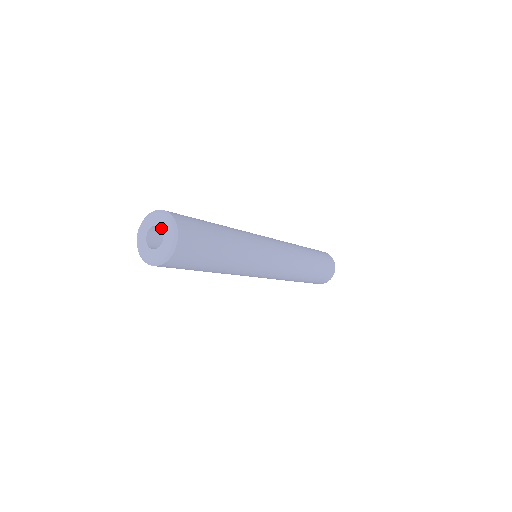
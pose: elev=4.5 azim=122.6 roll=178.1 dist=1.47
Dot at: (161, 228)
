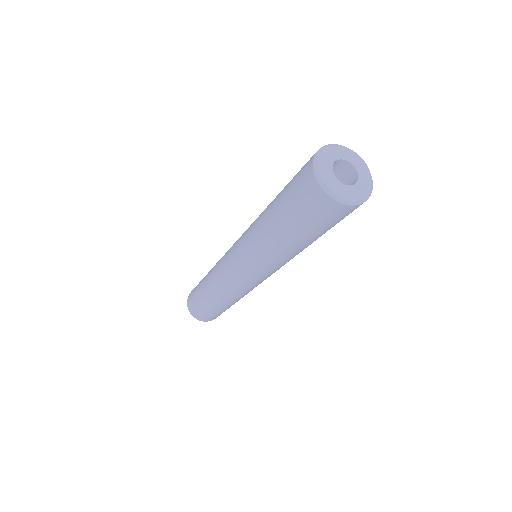
Dot at: (355, 167)
